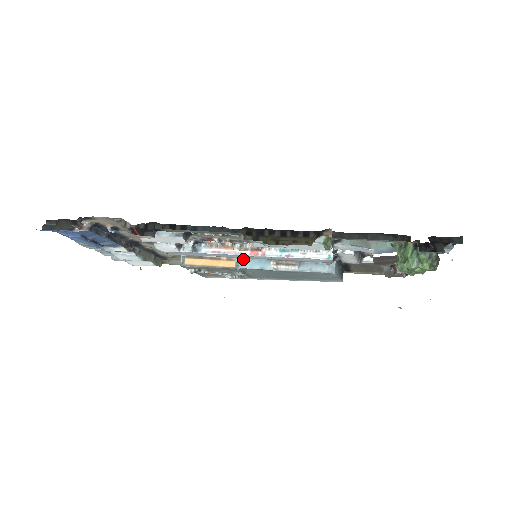
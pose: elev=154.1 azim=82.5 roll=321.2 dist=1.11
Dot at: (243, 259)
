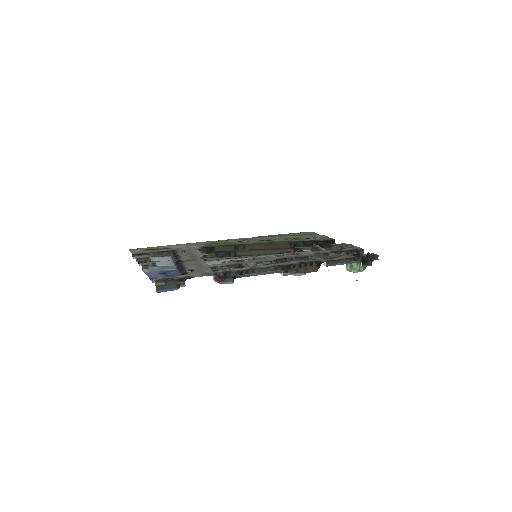
Dot at: (246, 257)
